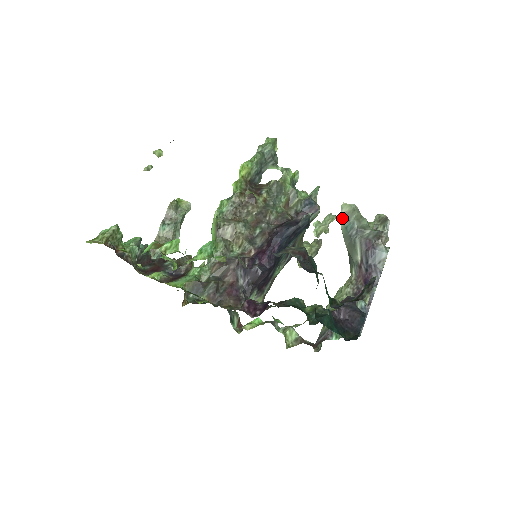
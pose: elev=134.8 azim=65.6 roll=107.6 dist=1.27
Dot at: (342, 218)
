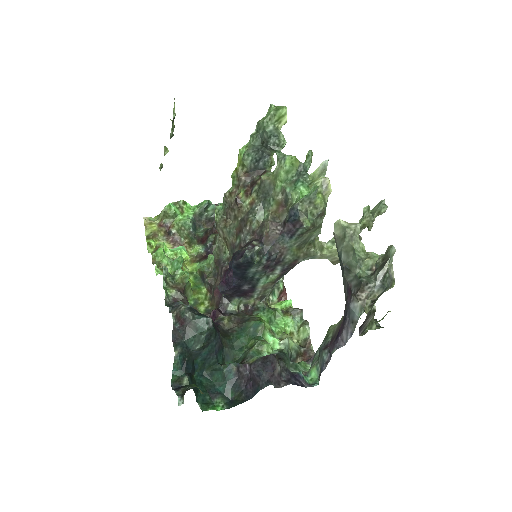
Dot at: (335, 240)
